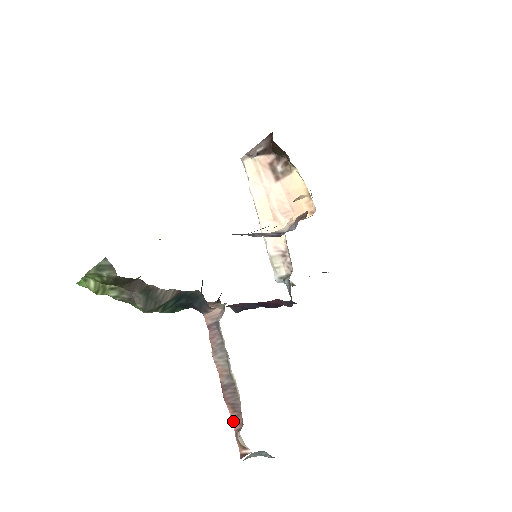
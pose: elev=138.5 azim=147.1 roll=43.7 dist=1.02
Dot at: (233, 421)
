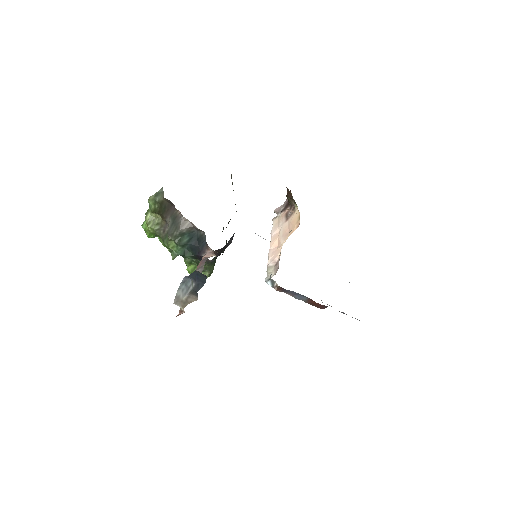
Dot at: occluded
